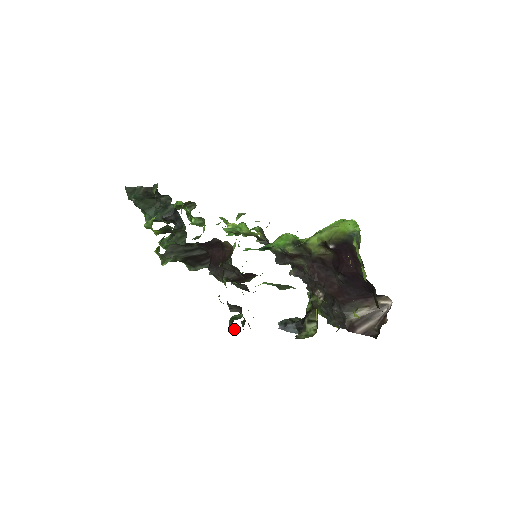
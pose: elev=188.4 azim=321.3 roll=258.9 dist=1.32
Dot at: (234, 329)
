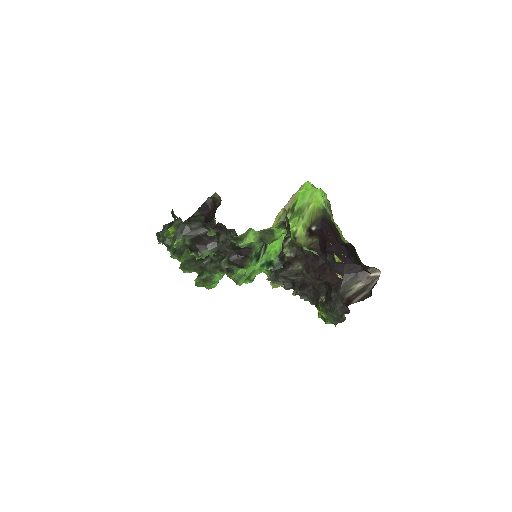
Dot at: (218, 234)
